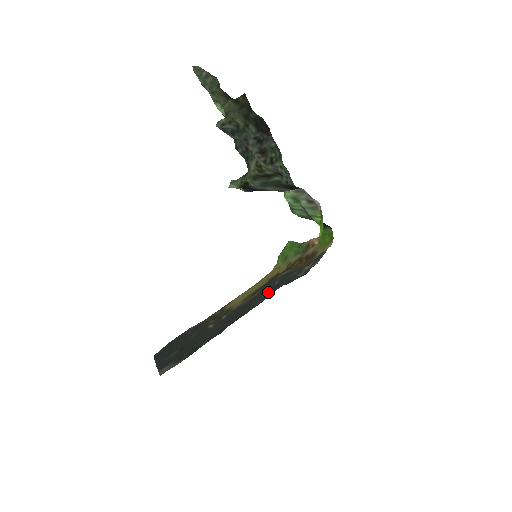
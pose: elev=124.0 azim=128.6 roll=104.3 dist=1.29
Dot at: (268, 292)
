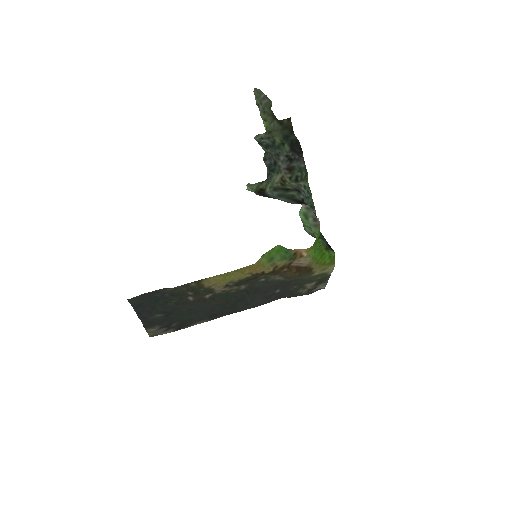
Dot at: (267, 297)
